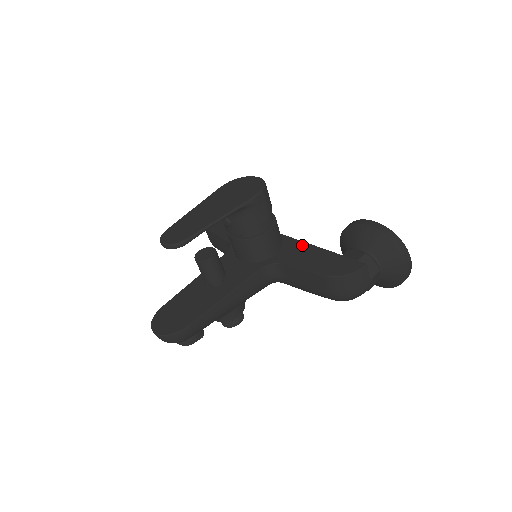
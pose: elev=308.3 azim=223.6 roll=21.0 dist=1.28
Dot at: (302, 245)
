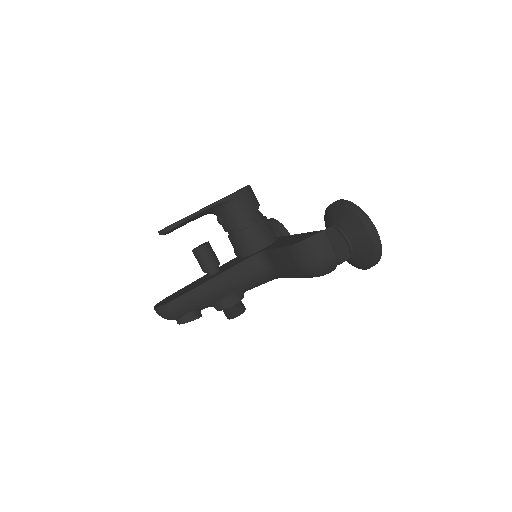
Dot at: (288, 237)
